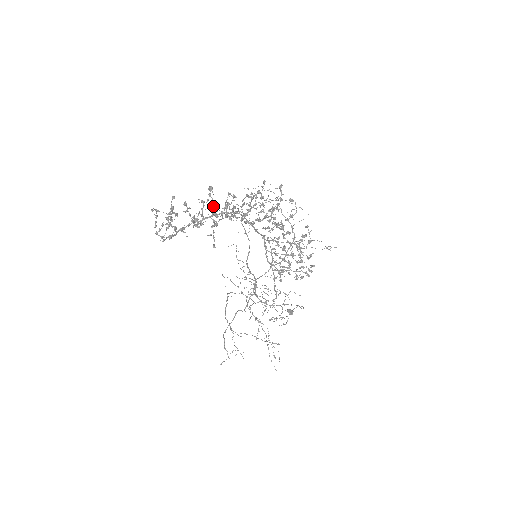
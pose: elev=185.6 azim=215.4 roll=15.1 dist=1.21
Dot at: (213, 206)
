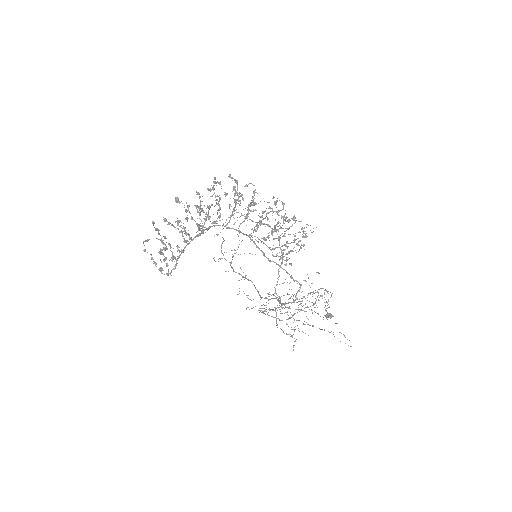
Dot at: occluded
